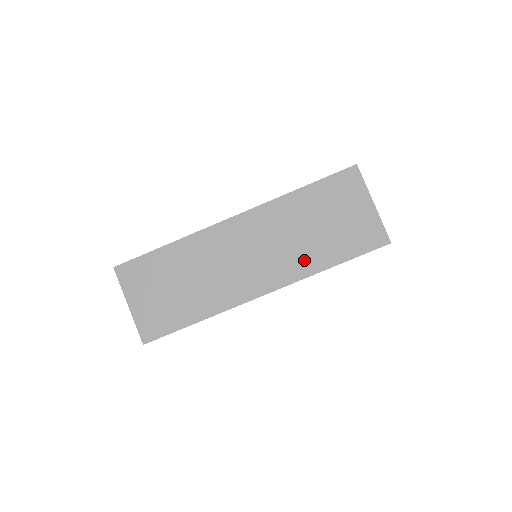
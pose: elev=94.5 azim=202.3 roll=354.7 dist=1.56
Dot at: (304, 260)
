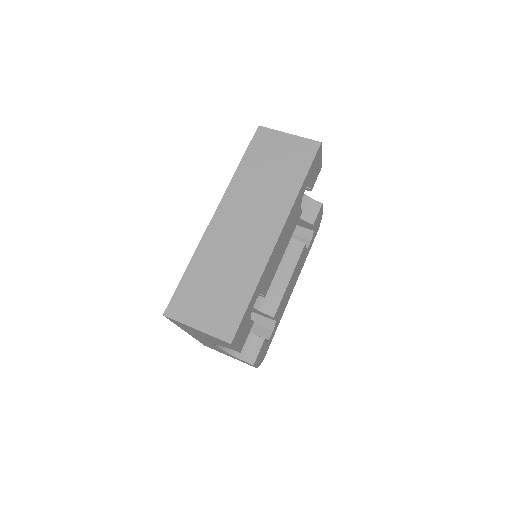
Dot at: (282, 195)
